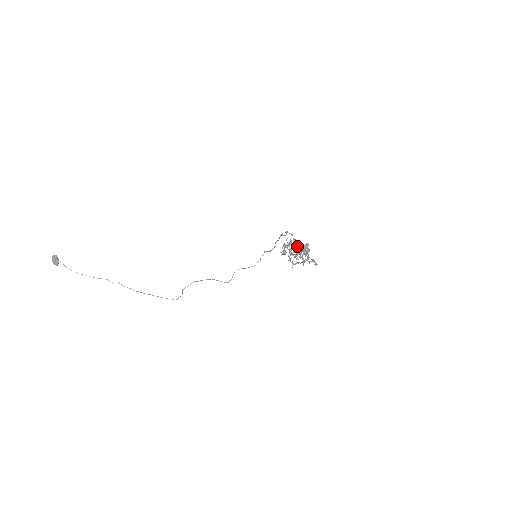
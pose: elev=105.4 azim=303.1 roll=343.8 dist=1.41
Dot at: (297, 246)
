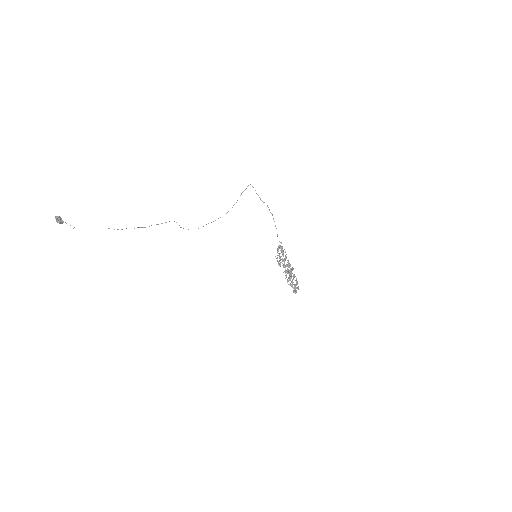
Dot at: occluded
